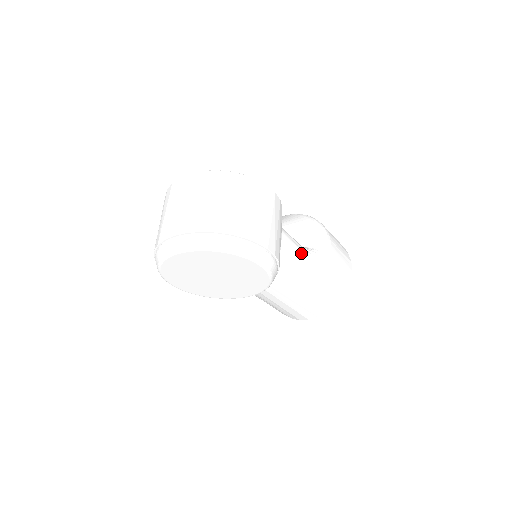
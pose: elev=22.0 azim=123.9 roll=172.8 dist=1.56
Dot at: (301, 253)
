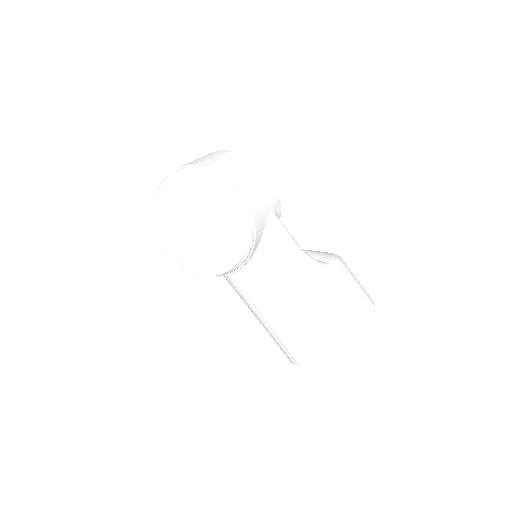
Dot at: (295, 245)
